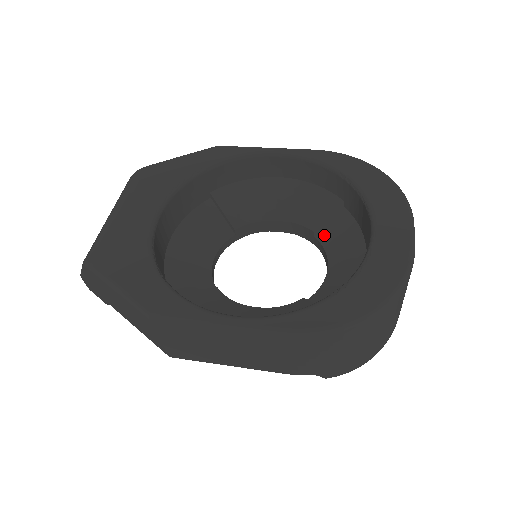
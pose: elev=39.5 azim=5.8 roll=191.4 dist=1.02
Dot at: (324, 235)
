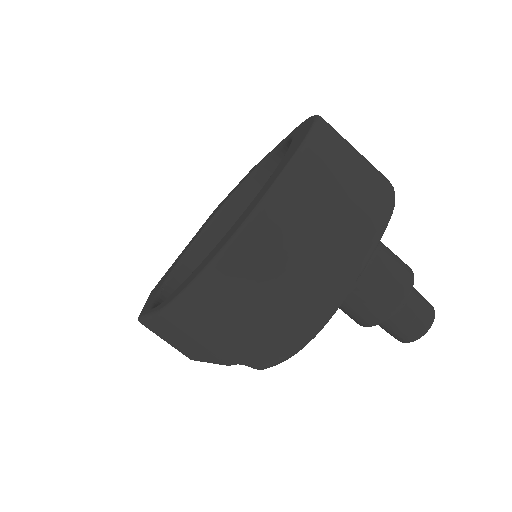
Dot at: occluded
